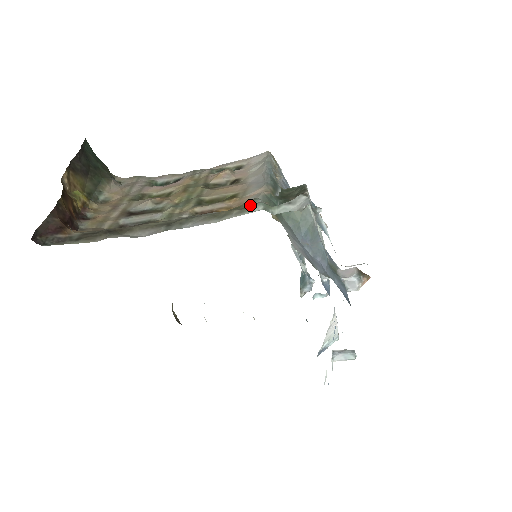
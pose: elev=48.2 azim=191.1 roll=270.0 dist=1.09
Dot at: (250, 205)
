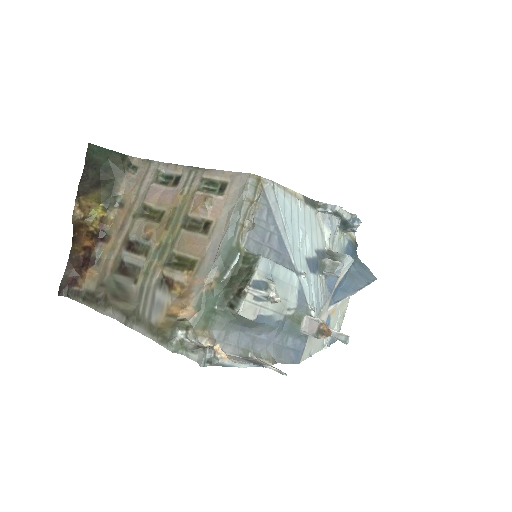
Dot at: (170, 334)
